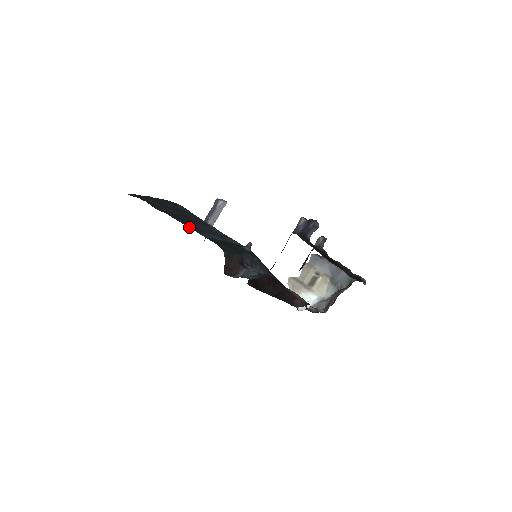
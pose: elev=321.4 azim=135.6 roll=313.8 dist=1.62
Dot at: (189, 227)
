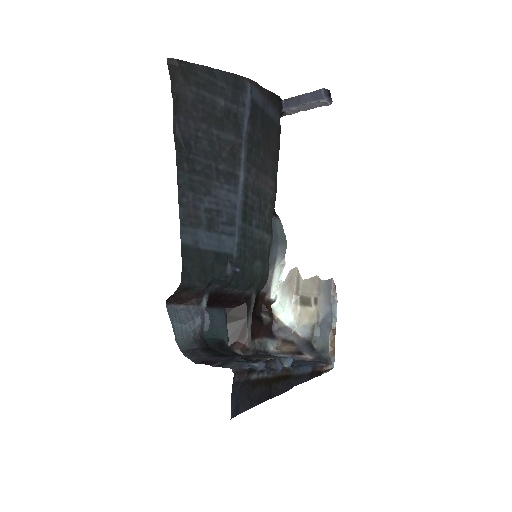
Dot at: (180, 206)
